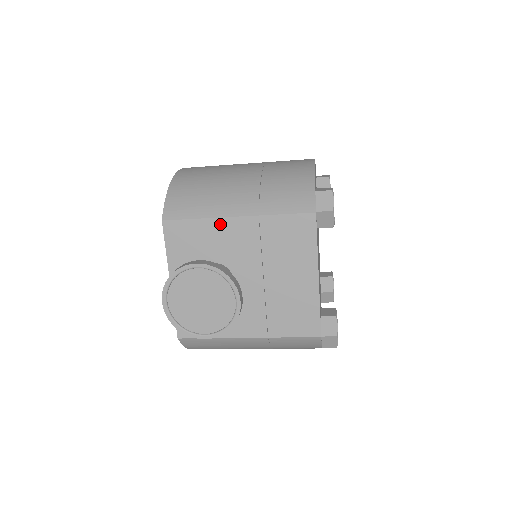
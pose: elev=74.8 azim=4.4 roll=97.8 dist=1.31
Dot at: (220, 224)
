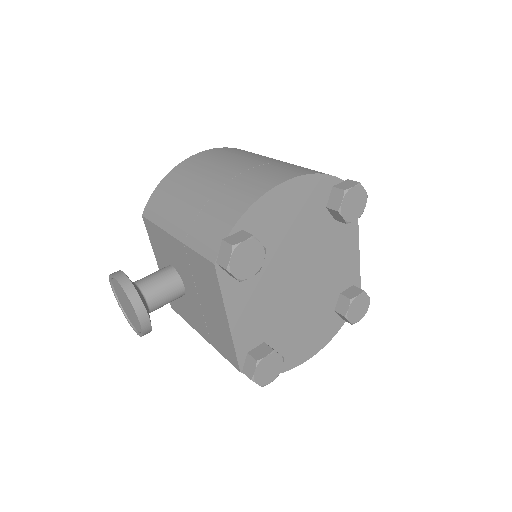
Dot at: (167, 237)
